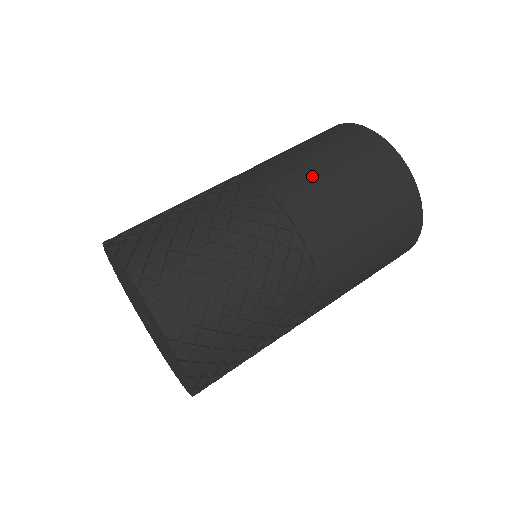
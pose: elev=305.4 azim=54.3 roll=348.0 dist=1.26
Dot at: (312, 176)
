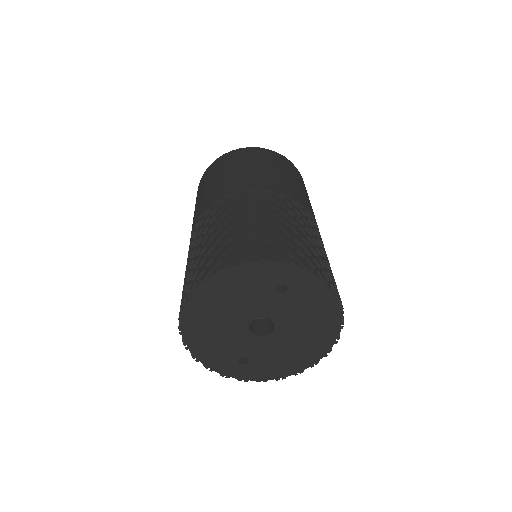
Dot at: (292, 184)
